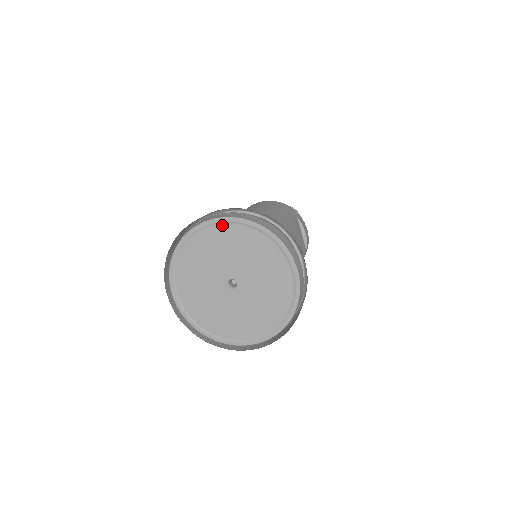
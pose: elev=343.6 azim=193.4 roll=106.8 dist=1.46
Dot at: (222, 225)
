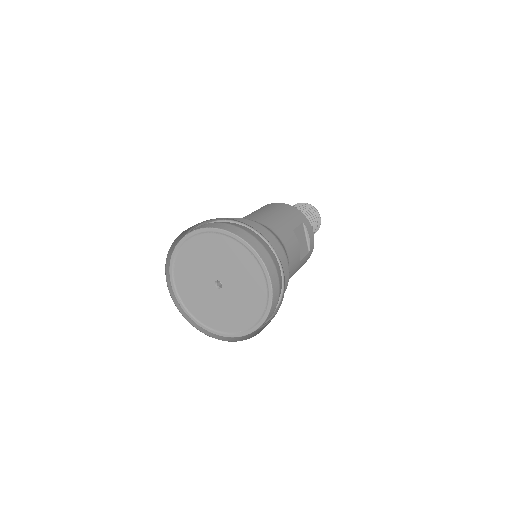
Dot at: (211, 234)
